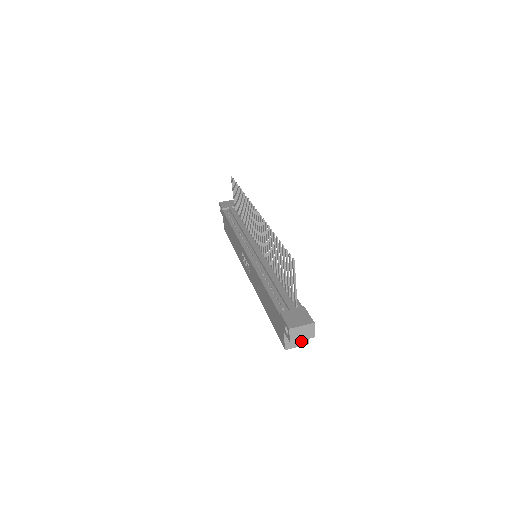
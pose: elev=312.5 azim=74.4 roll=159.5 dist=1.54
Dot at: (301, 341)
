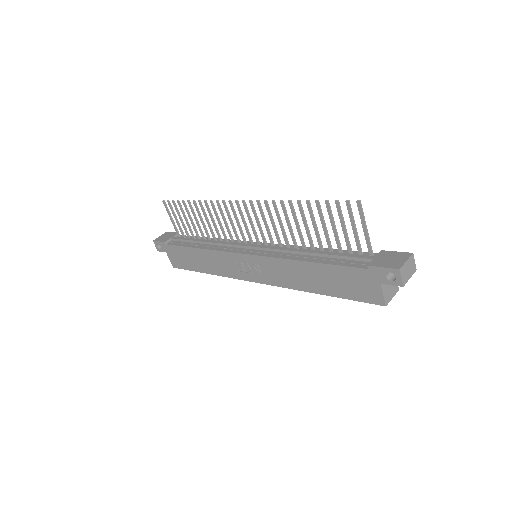
Dot at: (393, 289)
